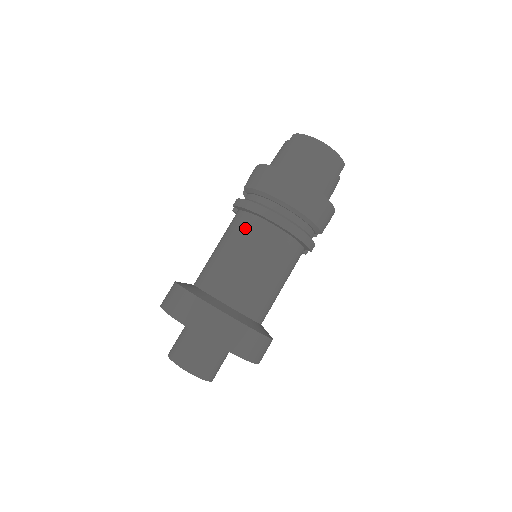
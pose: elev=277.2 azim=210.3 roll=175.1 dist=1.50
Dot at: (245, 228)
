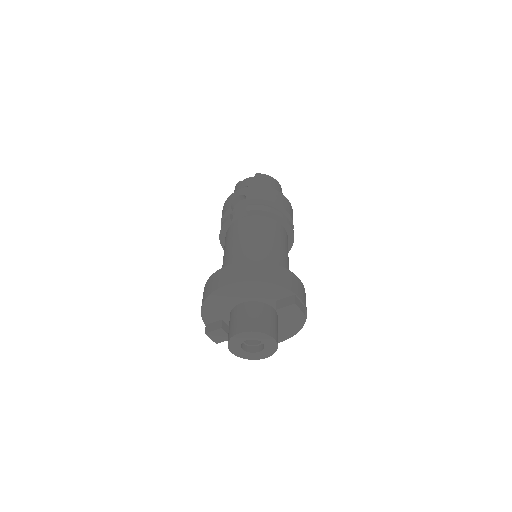
Dot at: (270, 226)
